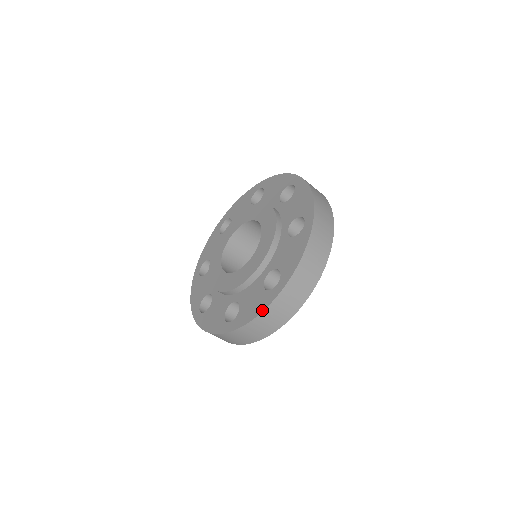
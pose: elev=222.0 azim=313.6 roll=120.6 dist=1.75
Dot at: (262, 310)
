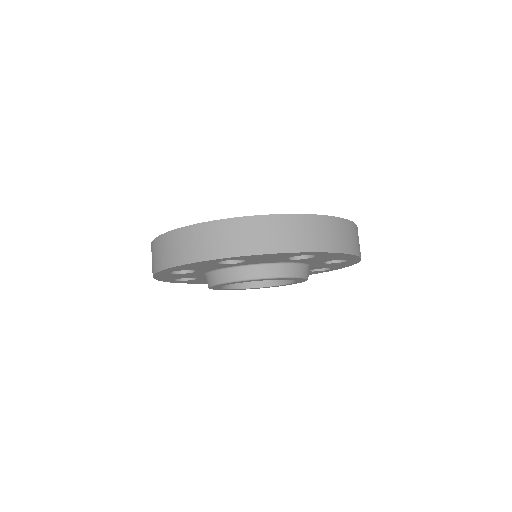
Dot at: (283, 214)
